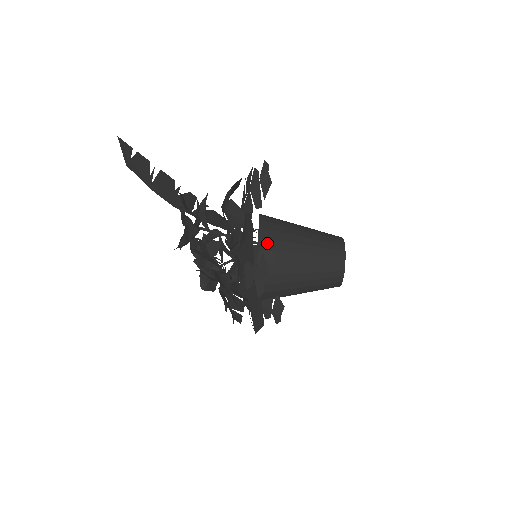
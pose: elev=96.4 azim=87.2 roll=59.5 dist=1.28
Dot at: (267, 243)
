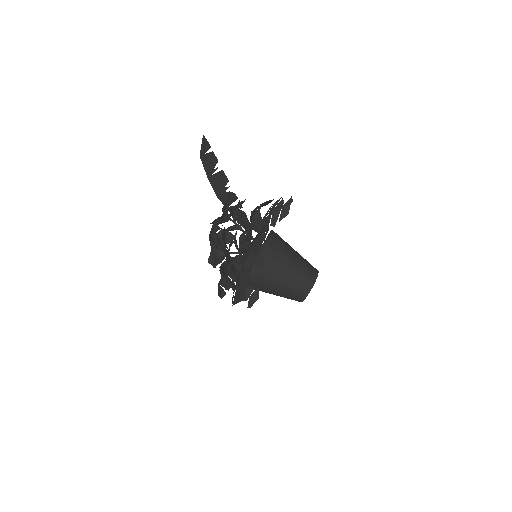
Dot at: (269, 249)
